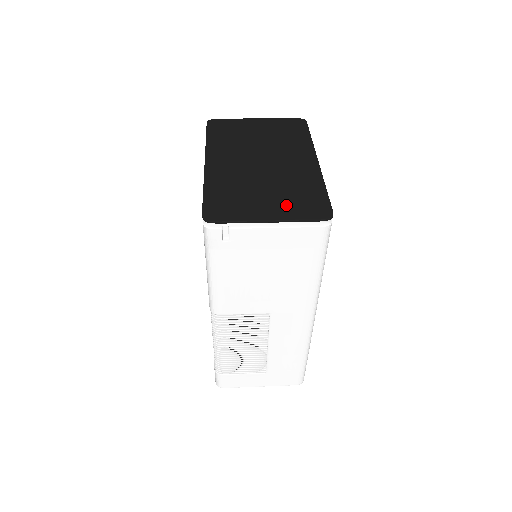
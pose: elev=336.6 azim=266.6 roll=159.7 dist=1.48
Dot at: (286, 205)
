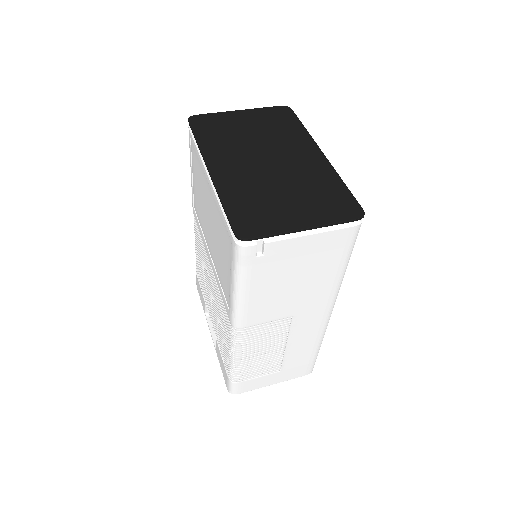
Dot at: (315, 208)
